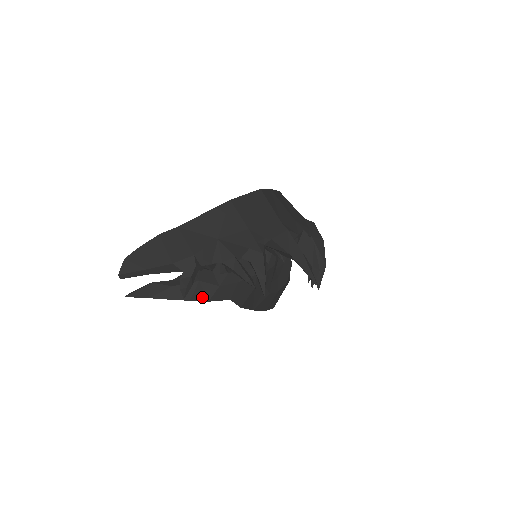
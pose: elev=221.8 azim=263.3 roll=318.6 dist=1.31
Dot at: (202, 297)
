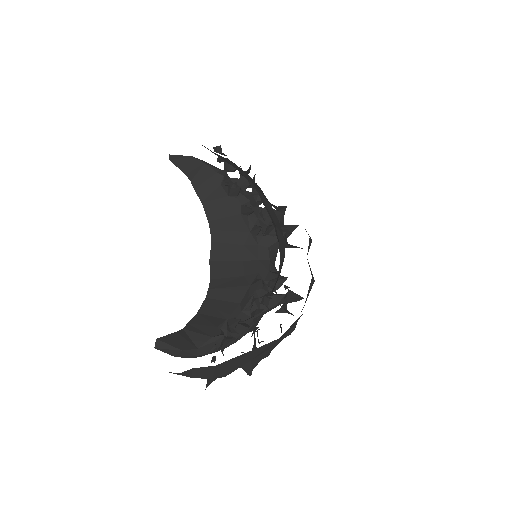
Dot at: occluded
